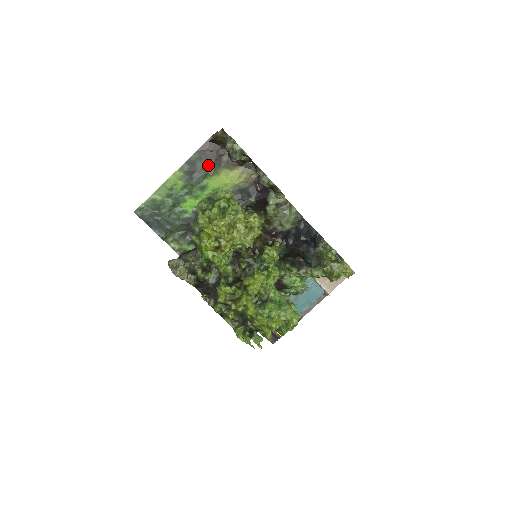
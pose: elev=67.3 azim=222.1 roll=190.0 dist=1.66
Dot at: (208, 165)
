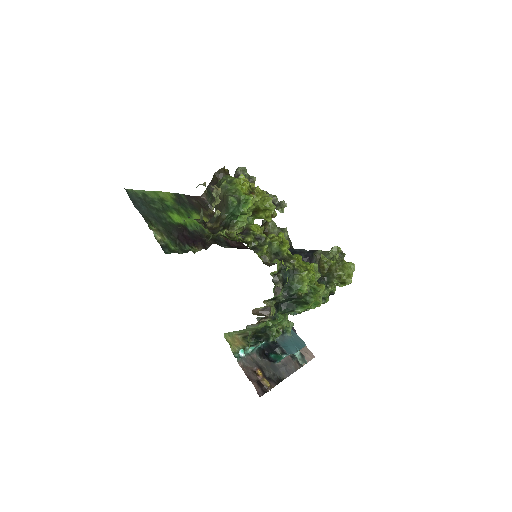
Dot at: (194, 207)
